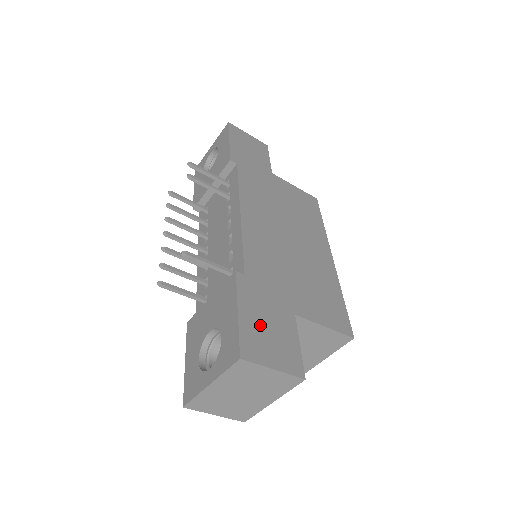
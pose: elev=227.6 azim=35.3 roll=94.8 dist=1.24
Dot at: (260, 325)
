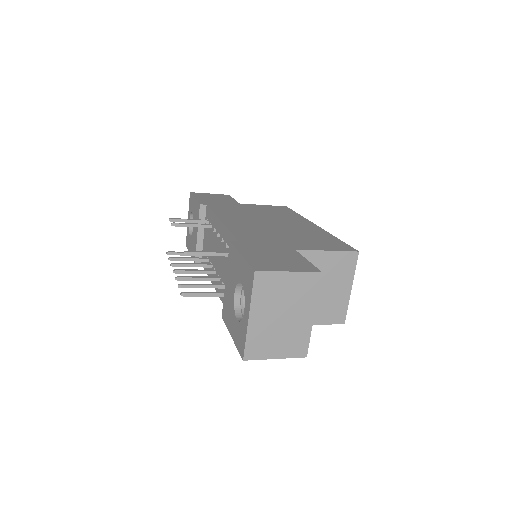
Dot at: (265, 257)
